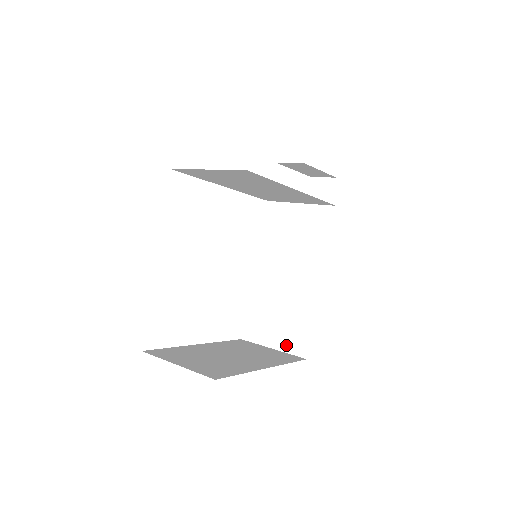
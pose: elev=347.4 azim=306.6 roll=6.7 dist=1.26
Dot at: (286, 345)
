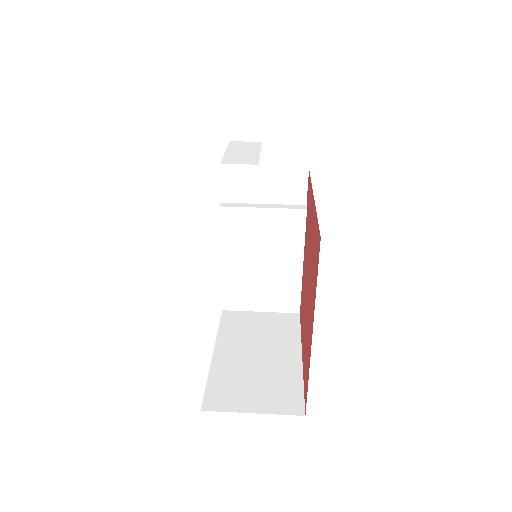
Dot at: (276, 306)
